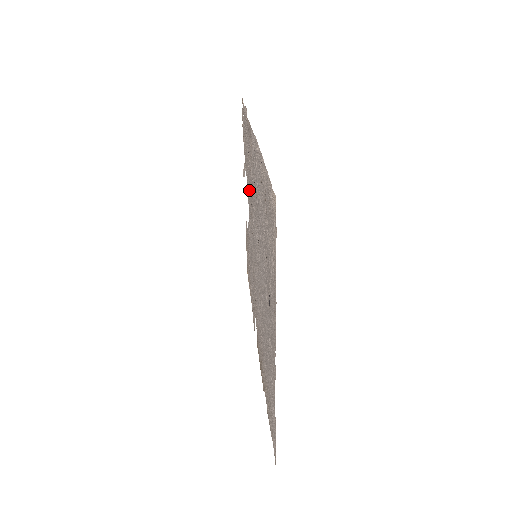
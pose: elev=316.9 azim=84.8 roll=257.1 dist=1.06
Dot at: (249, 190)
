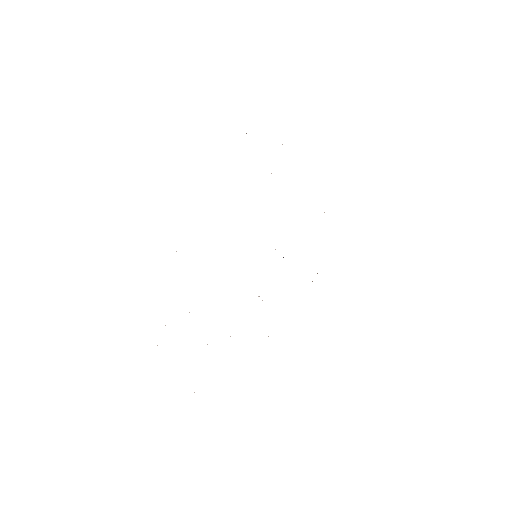
Dot at: occluded
